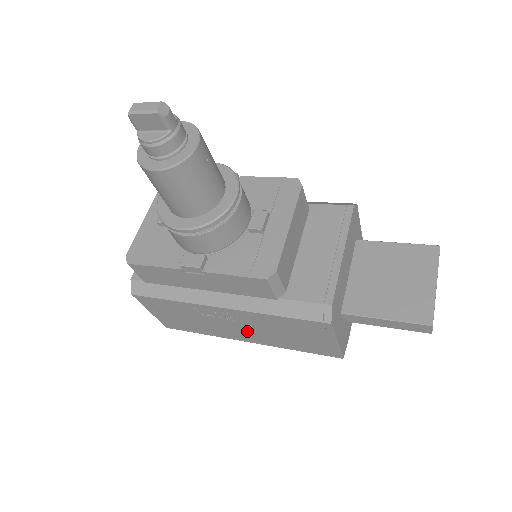
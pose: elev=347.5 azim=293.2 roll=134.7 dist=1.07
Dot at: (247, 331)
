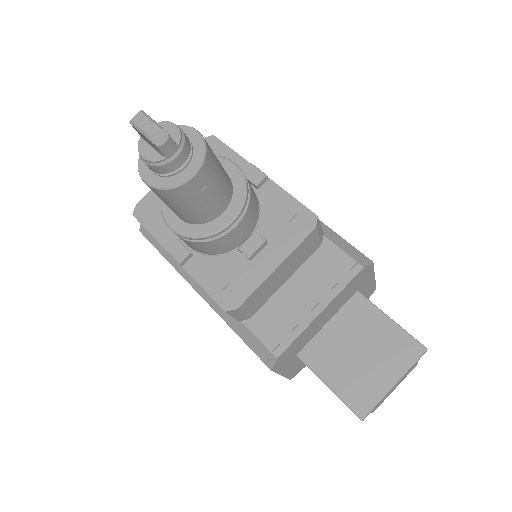
Dot at: occluded
